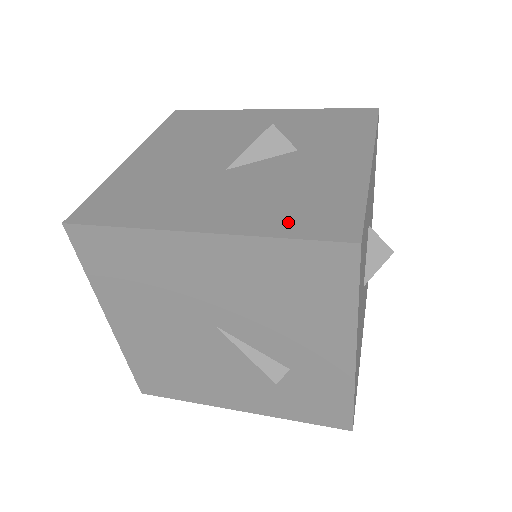
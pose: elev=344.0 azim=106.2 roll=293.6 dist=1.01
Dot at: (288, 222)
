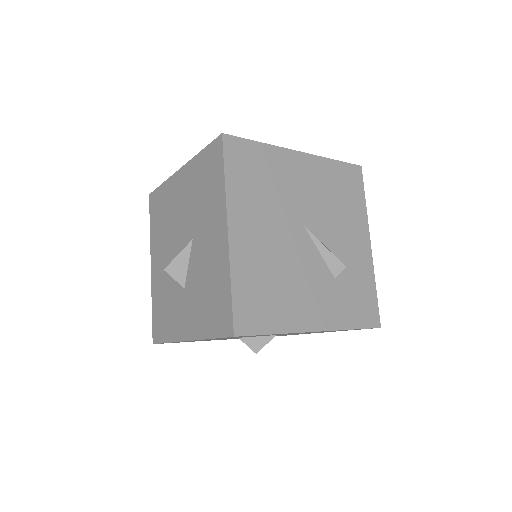
Dot at: occluded
